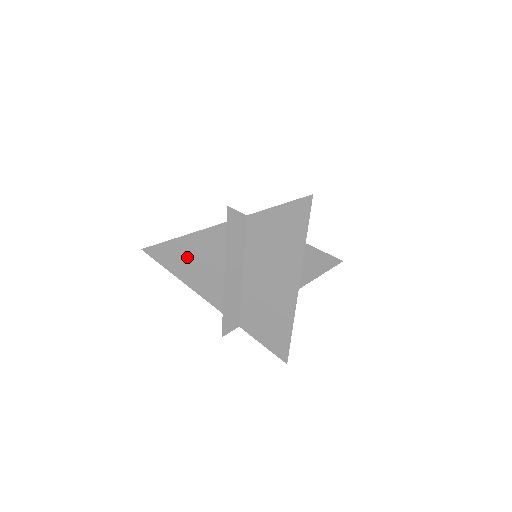
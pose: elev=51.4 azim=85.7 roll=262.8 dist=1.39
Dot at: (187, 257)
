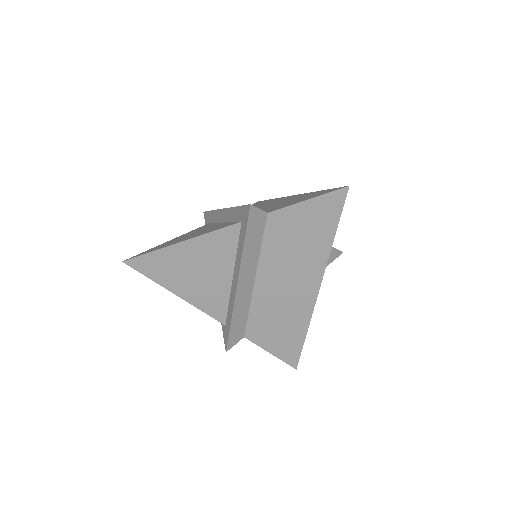
Dot at: (185, 266)
